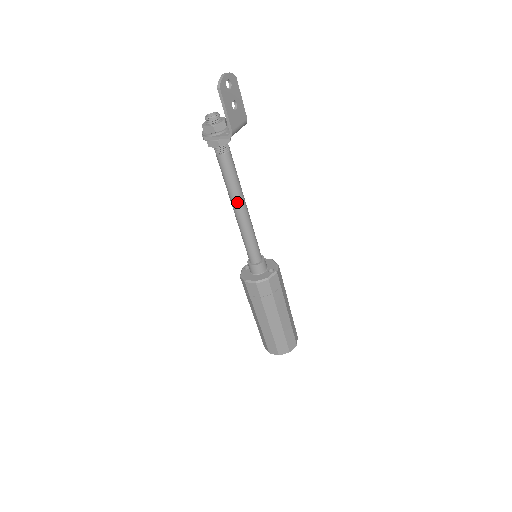
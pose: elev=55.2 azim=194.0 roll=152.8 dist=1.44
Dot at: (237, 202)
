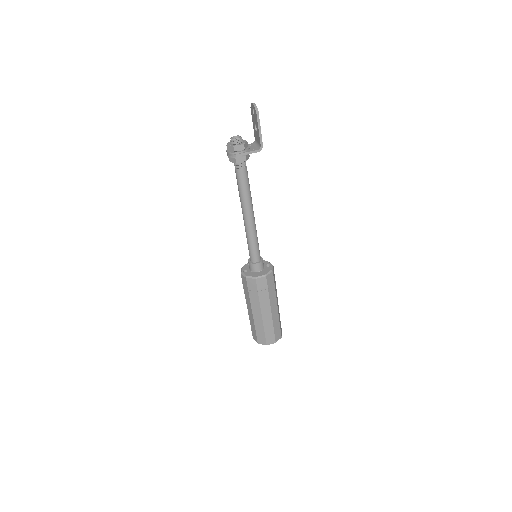
Dot at: (251, 208)
